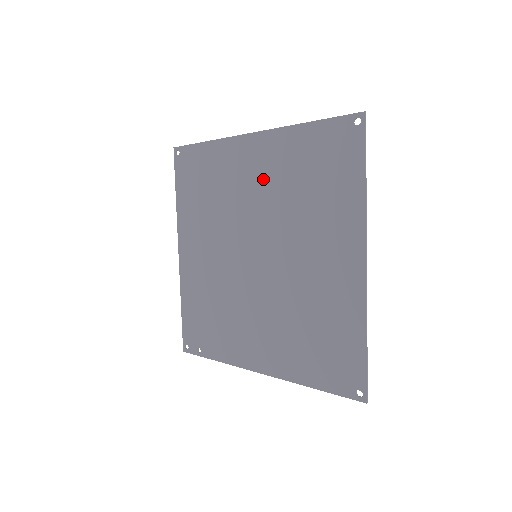
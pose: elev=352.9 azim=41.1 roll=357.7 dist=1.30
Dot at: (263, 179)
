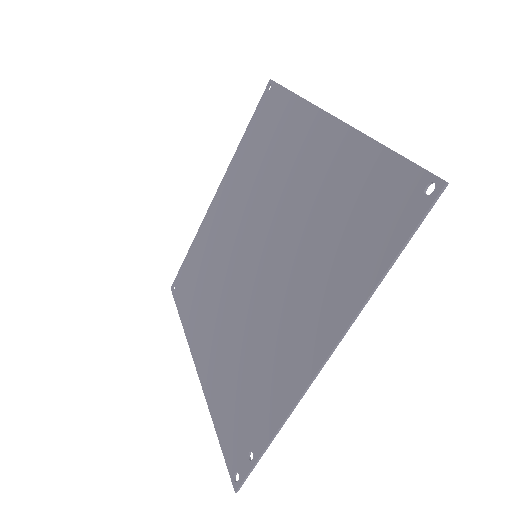
Dot at: (234, 202)
